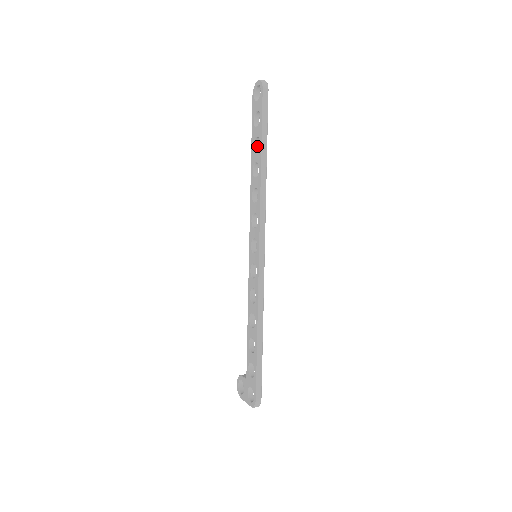
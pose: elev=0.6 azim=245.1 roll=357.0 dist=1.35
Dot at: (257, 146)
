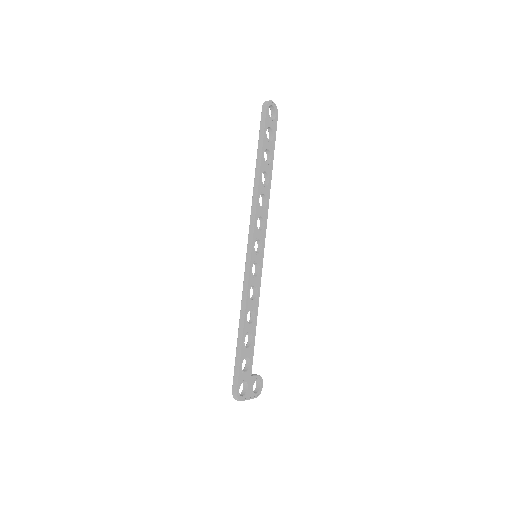
Dot at: (270, 158)
